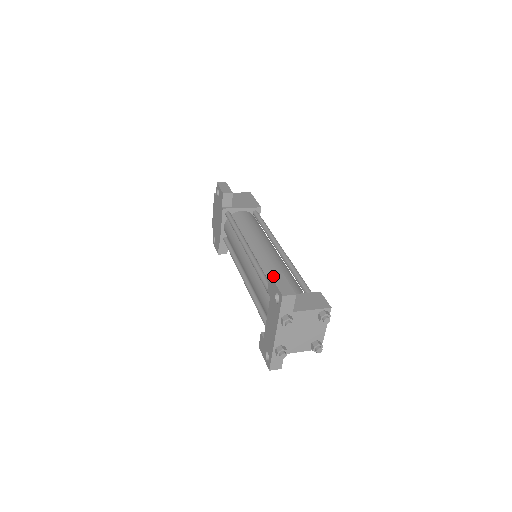
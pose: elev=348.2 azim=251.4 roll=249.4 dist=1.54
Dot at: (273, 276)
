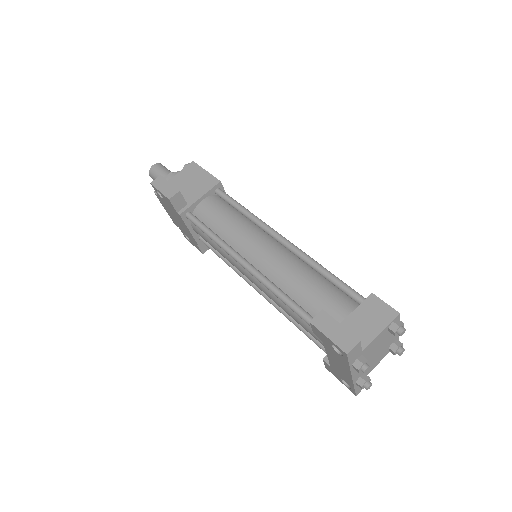
Dot at: (315, 323)
